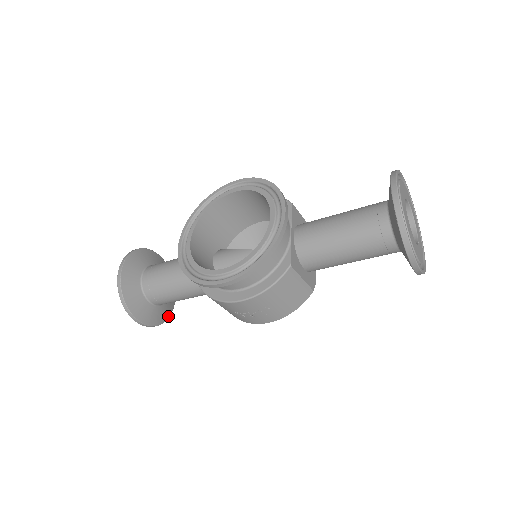
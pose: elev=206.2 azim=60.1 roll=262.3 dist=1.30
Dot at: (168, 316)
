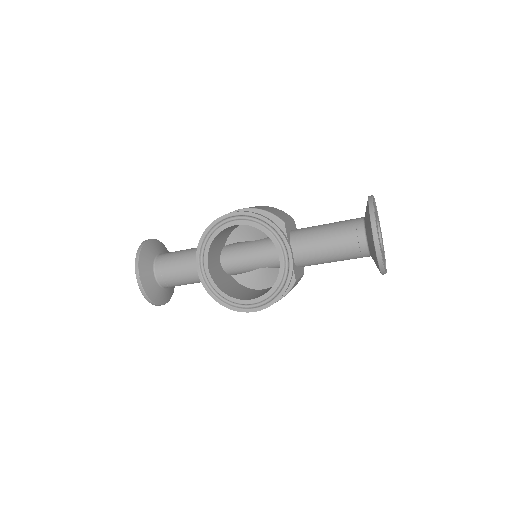
Dot at: occluded
